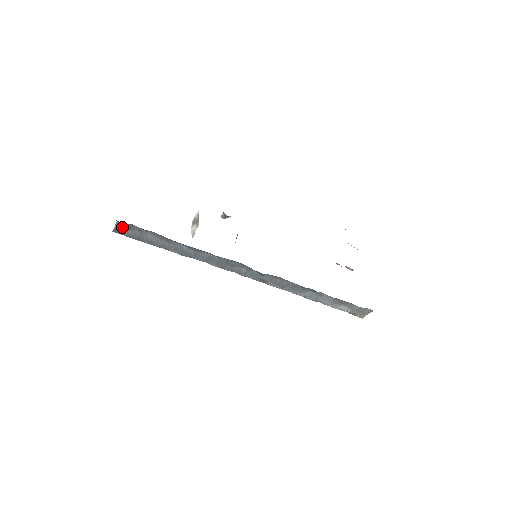
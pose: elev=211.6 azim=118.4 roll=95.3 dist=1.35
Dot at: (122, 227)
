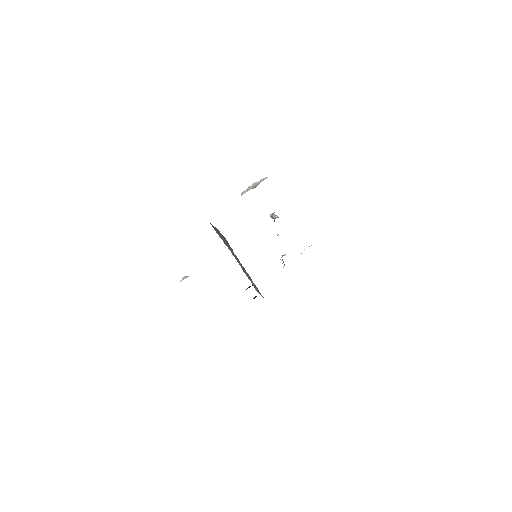
Dot at: (218, 230)
